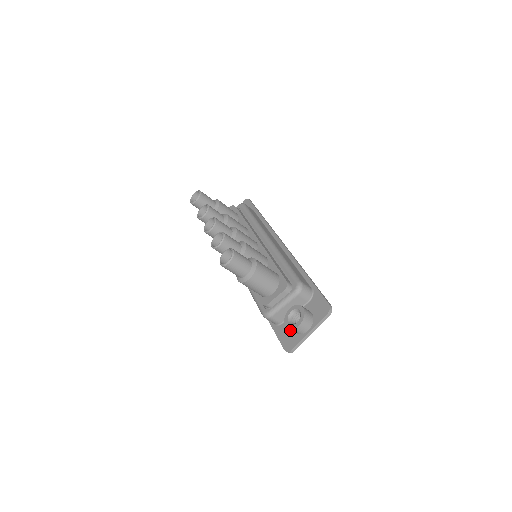
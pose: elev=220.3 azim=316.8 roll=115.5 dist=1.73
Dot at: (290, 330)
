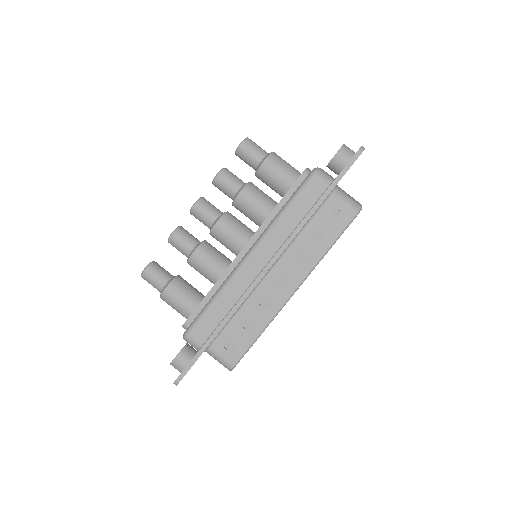
Dot at: occluded
